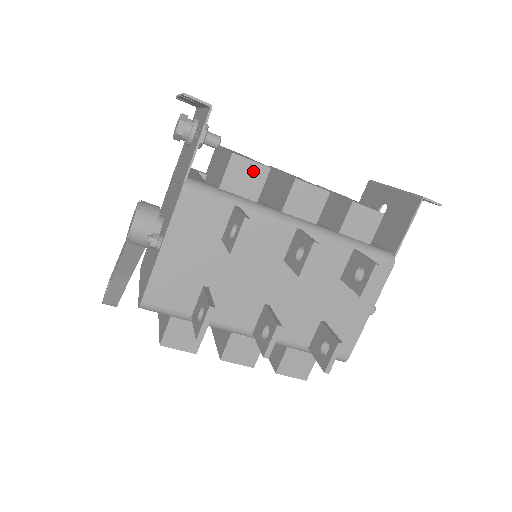
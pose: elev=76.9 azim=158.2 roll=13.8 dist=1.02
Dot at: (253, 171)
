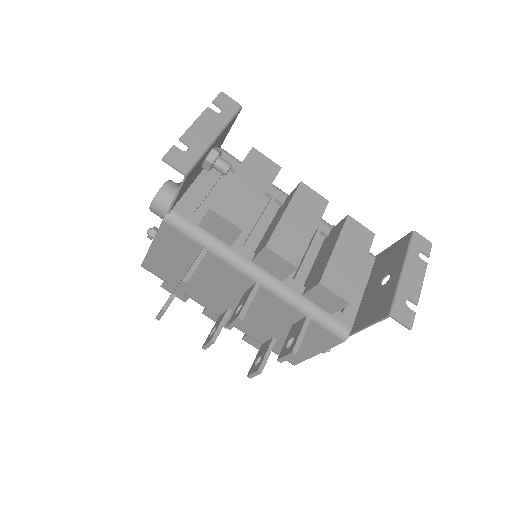
Dot at: (227, 226)
